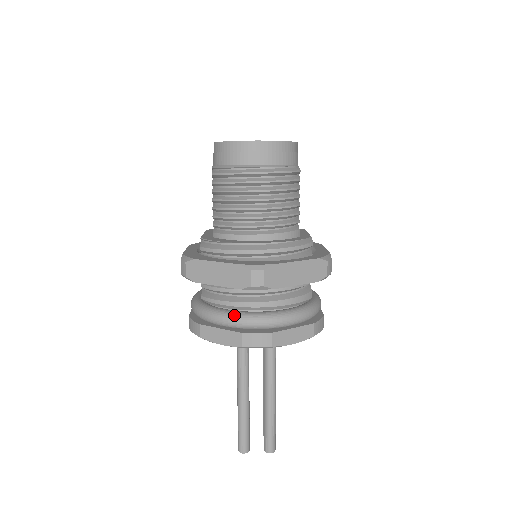
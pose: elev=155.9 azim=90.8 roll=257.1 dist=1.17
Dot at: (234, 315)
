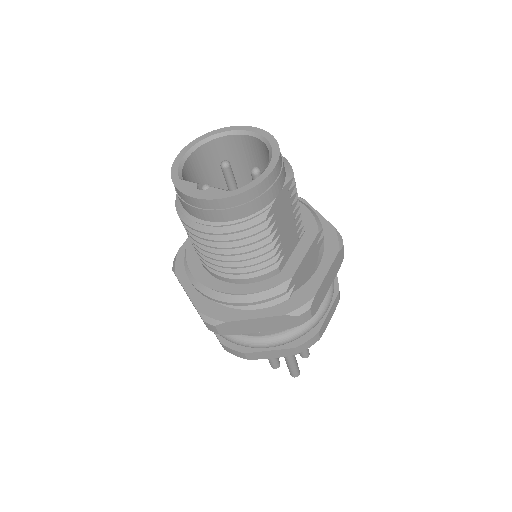
Dot at: occluded
